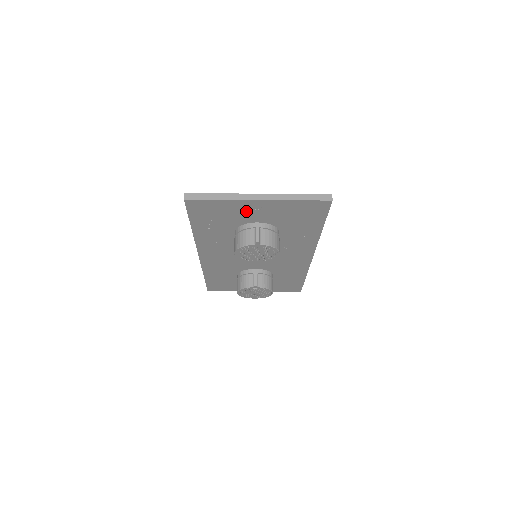
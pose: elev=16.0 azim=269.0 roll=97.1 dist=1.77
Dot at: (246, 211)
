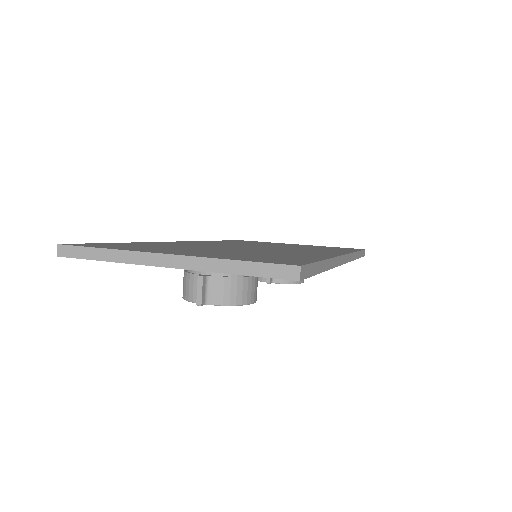
Dot at: occluded
